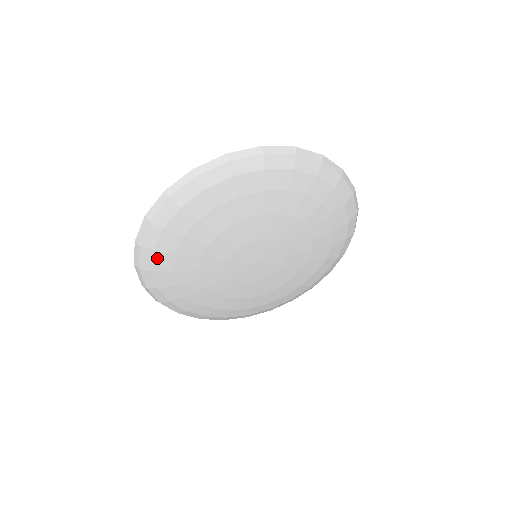
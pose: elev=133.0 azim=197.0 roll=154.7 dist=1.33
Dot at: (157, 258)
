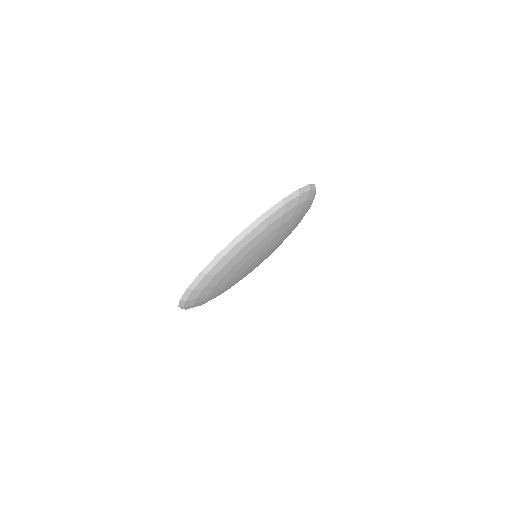
Dot at: (197, 304)
